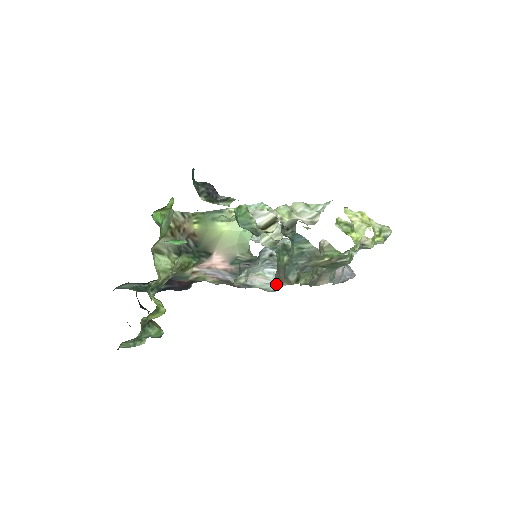
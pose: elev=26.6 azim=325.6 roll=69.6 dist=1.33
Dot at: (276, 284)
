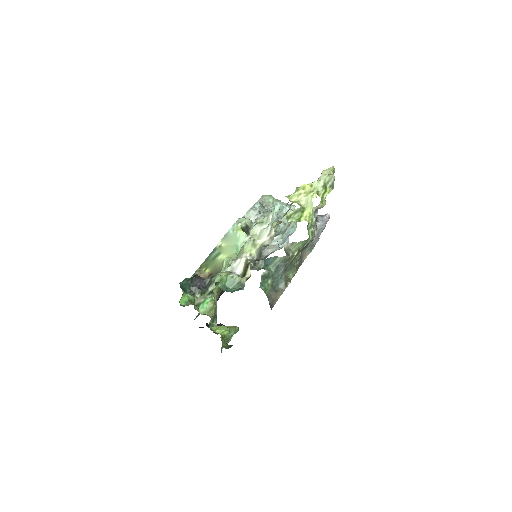
Dot at: (273, 306)
